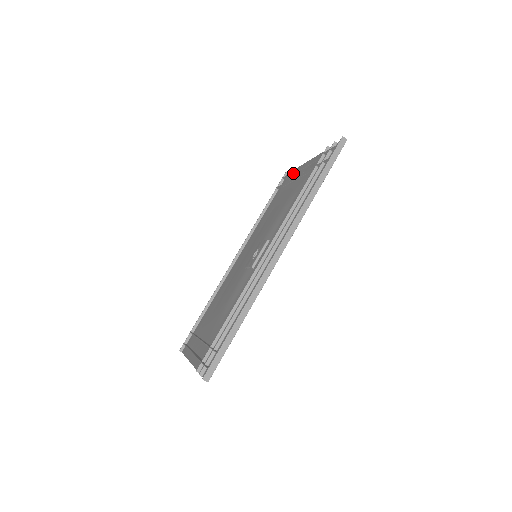
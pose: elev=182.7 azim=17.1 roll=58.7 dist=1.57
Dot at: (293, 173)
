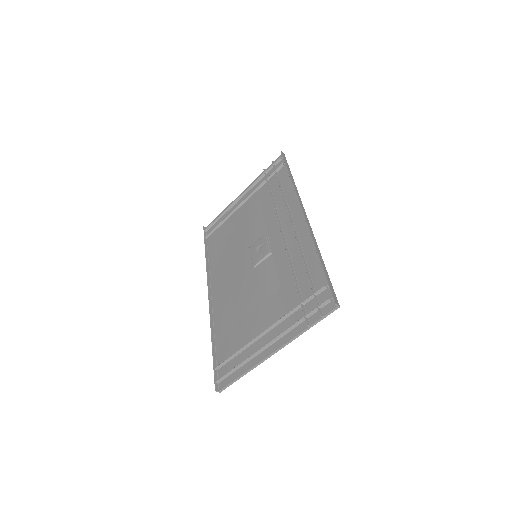
Dot at: (221, 216)
